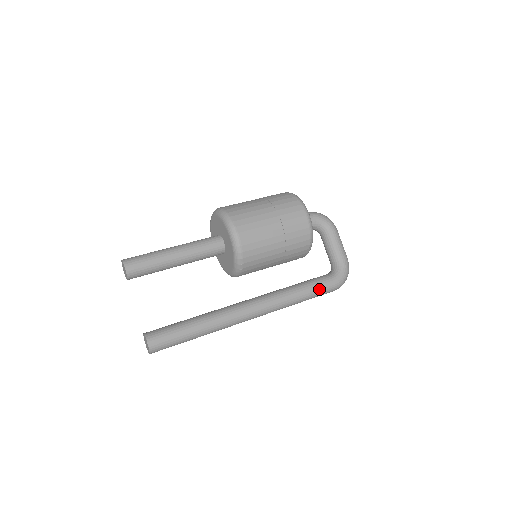
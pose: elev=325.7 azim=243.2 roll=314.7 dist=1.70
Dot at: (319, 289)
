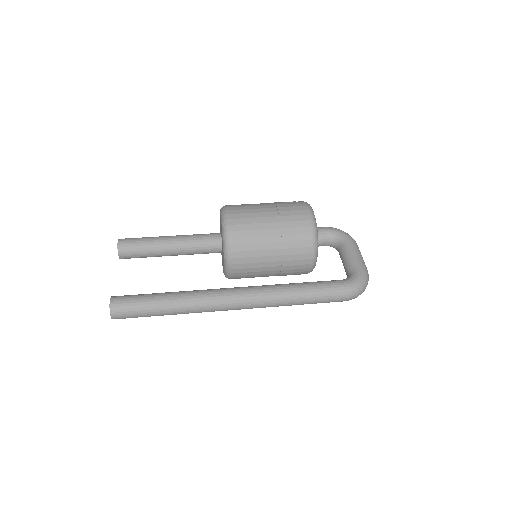
Dot at: (322, 288)
